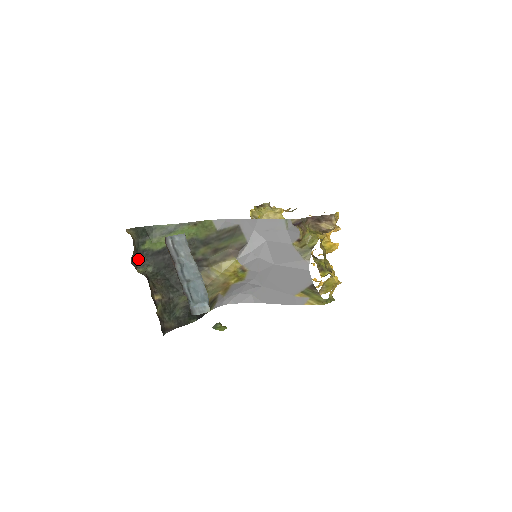
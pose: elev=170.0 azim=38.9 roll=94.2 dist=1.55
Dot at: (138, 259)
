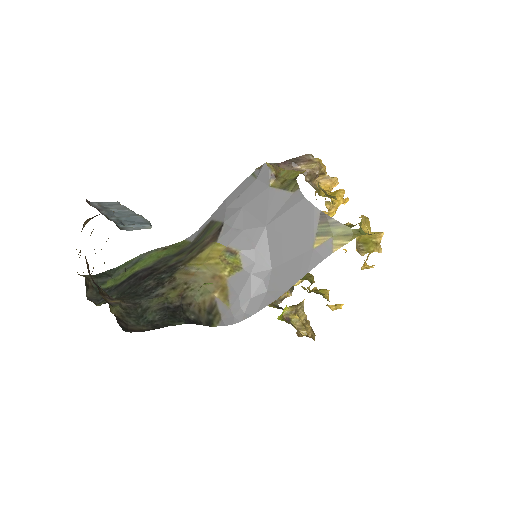
Dot at: (98, 297)
